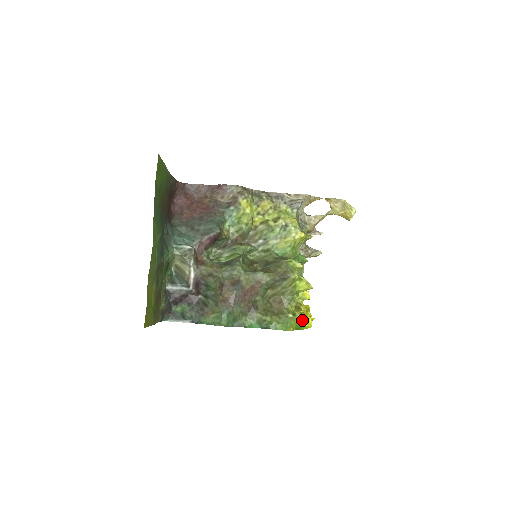
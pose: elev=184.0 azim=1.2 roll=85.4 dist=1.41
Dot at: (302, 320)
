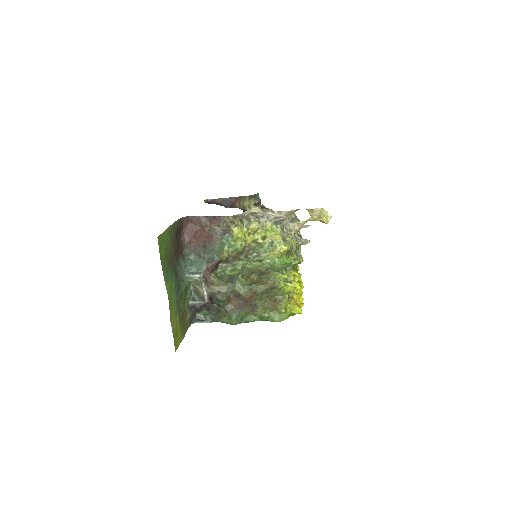
Dot at: (293, 310)
